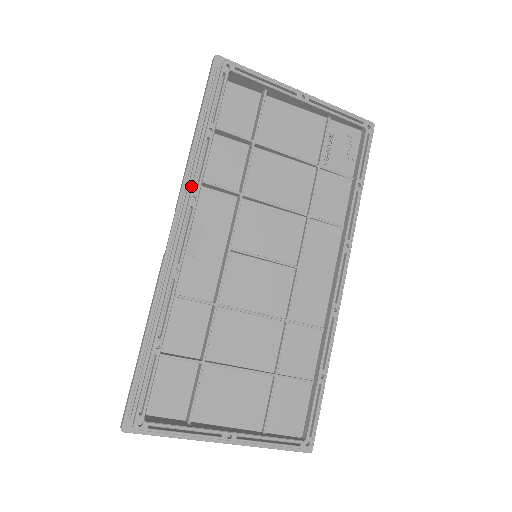
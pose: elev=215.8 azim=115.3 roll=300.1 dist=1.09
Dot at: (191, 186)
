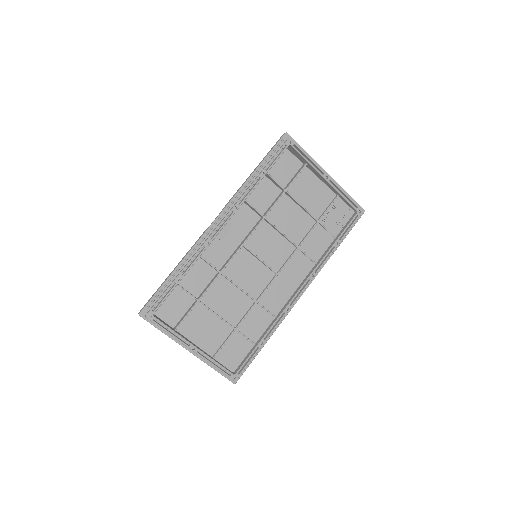
Dot at: (238, 200)
